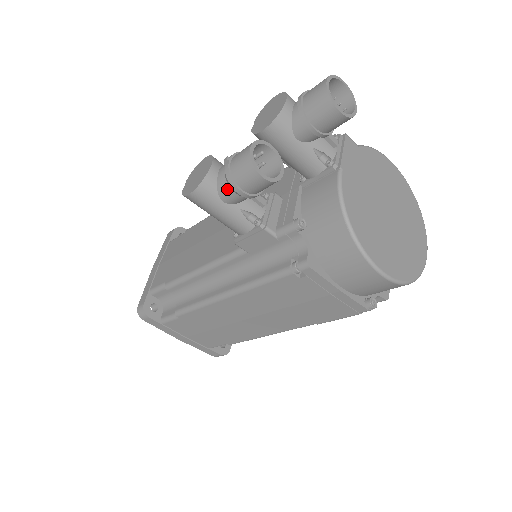
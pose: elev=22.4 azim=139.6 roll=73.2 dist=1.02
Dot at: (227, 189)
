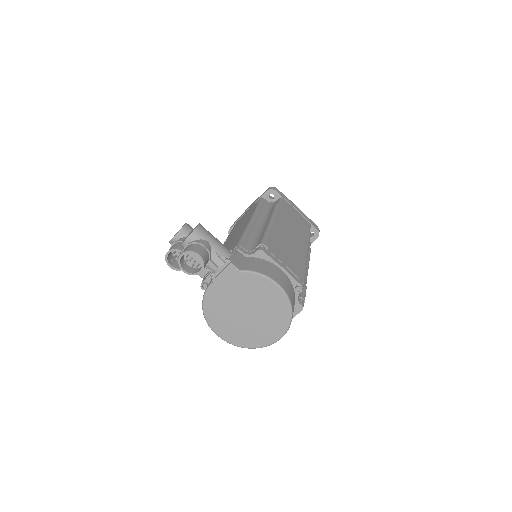
Dot at: occluded
